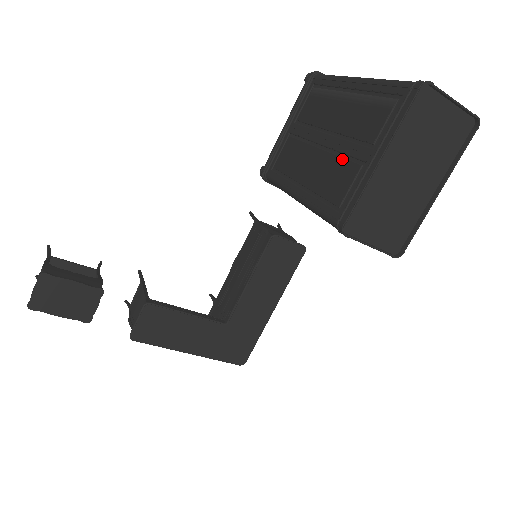
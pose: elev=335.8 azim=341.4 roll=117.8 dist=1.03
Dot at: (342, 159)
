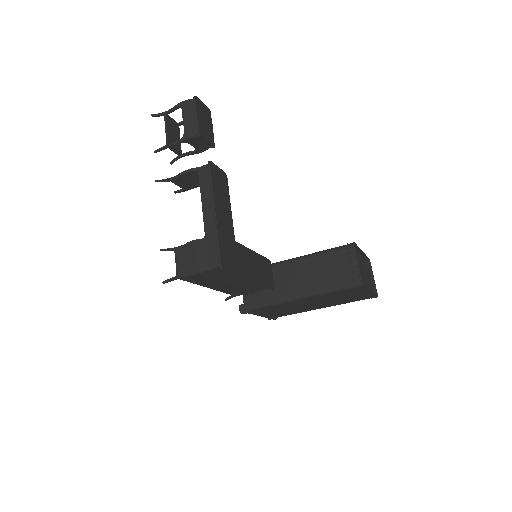
Dot at: occluded
